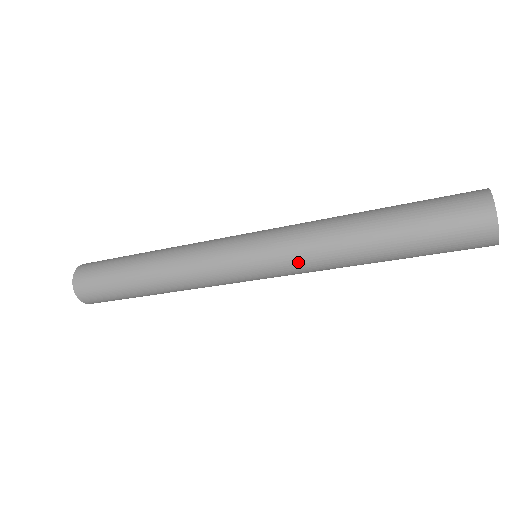
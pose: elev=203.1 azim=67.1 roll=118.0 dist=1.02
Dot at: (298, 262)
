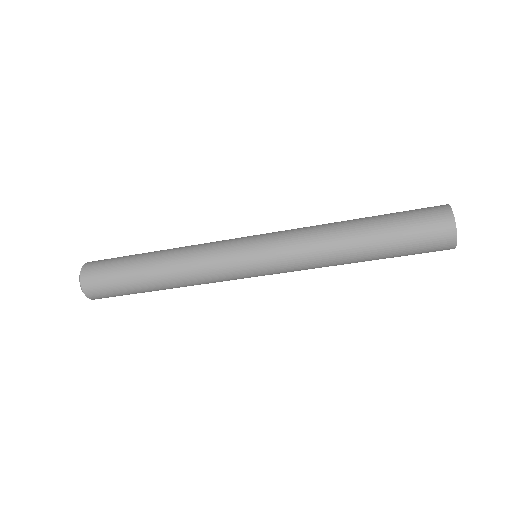
Dot at: (295, 255)
